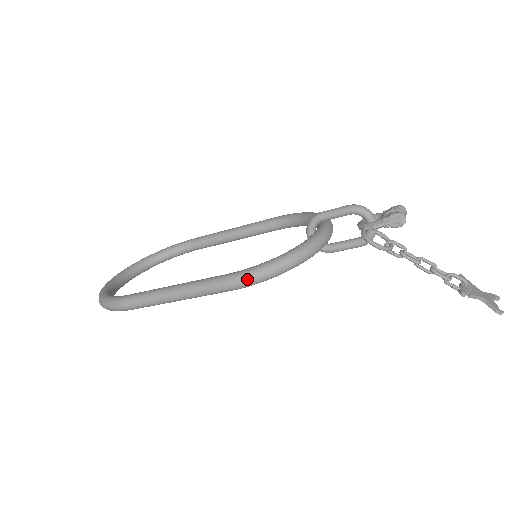
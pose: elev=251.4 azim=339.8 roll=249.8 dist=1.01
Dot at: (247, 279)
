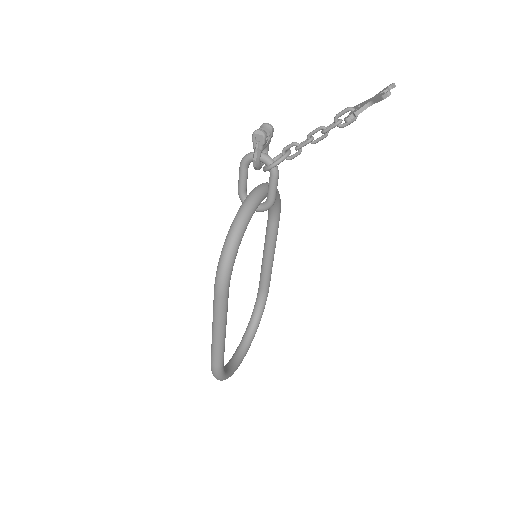
Dot at: (219, 278)
